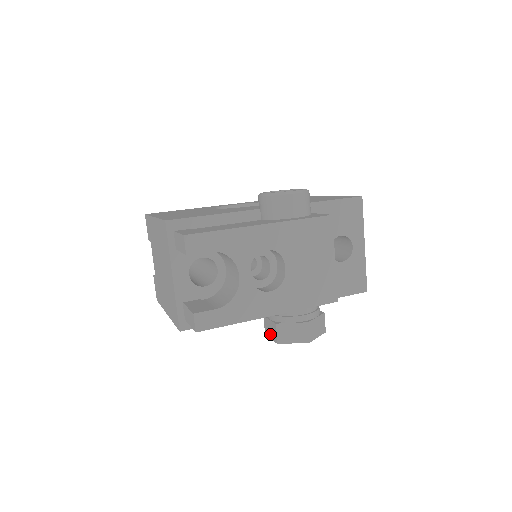
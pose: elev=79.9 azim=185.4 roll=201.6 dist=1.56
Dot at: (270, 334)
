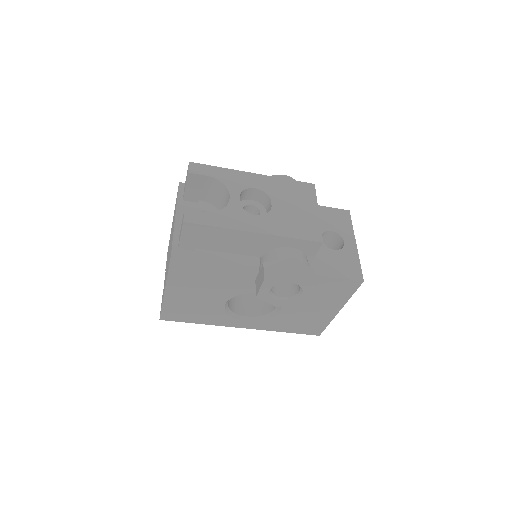
Dot at: (259, 285)
